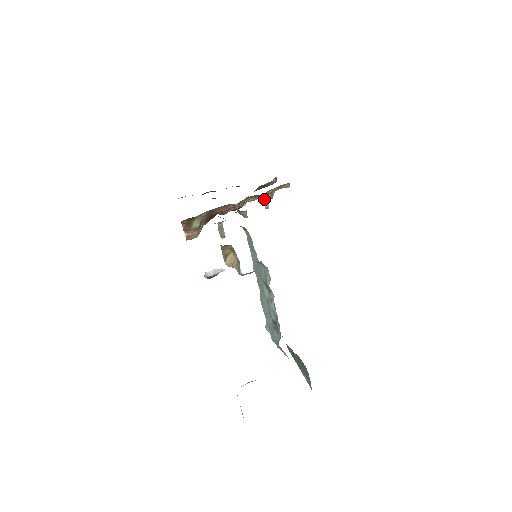
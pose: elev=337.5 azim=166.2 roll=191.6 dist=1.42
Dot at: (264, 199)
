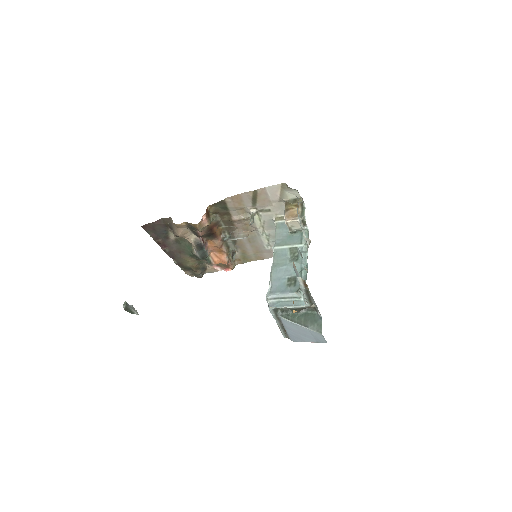
Dot at: (234, 252)
